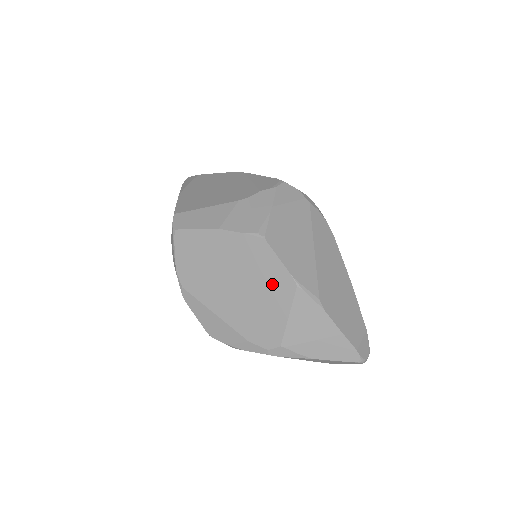
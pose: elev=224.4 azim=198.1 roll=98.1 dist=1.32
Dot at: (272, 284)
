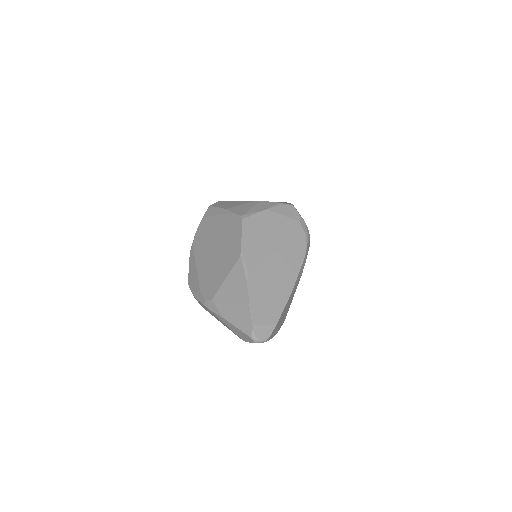
Dot at: (230, 252)
